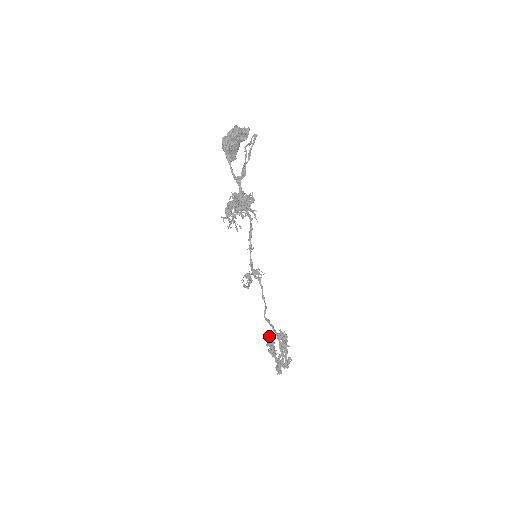
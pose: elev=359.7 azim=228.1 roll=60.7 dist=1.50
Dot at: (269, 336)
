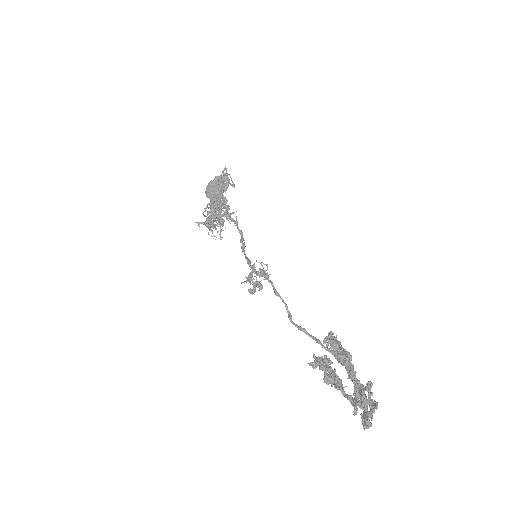
Dot at: occluded
